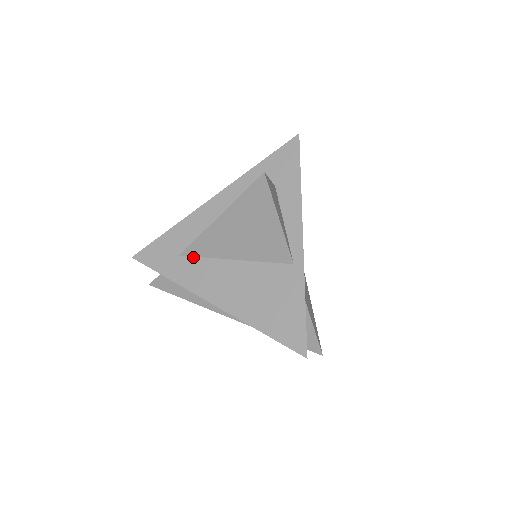
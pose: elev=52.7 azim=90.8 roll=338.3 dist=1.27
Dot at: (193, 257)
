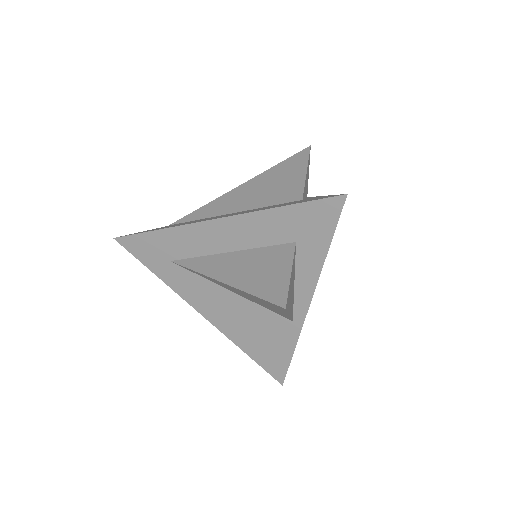
Dot at: (187, 270)
